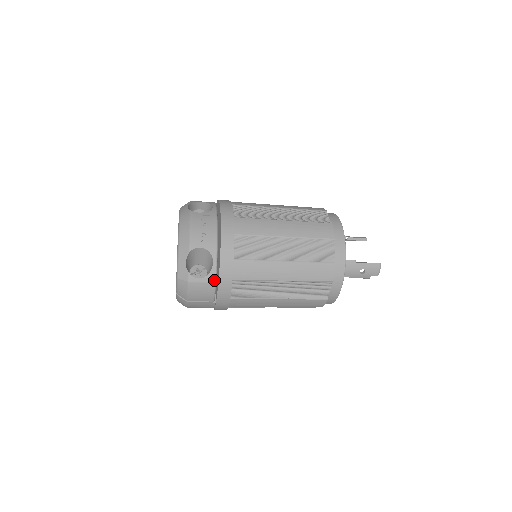
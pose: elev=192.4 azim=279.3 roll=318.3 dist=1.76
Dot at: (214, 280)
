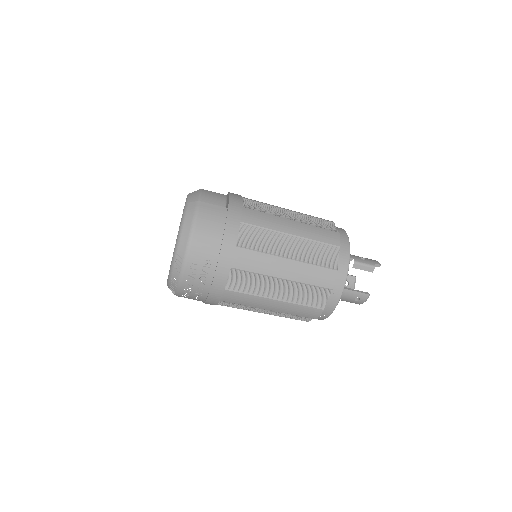
Dot at: (225, 195)
